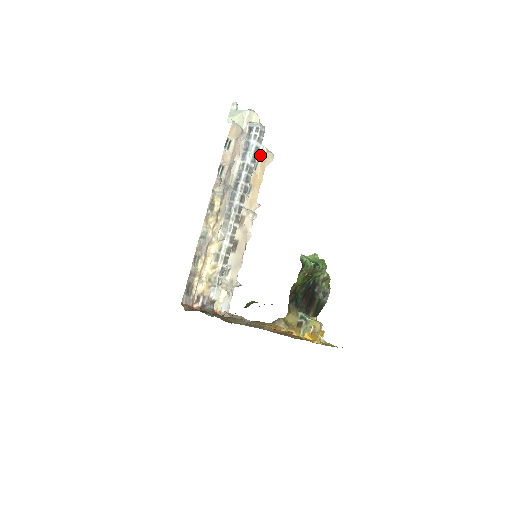
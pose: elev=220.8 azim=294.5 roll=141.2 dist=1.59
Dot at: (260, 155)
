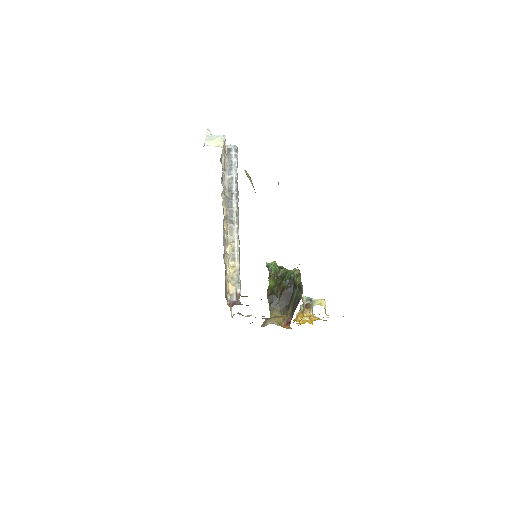
Dot at: occluded
